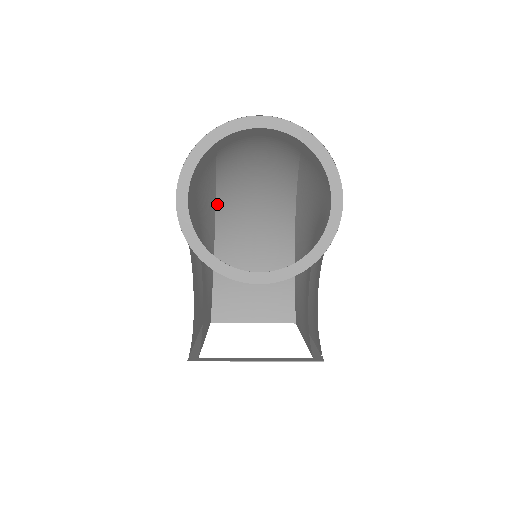
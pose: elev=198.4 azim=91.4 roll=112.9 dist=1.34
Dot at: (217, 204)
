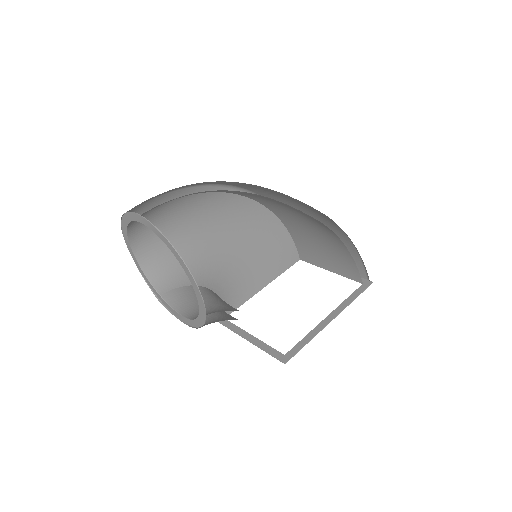
Dot at: (241, 195)
